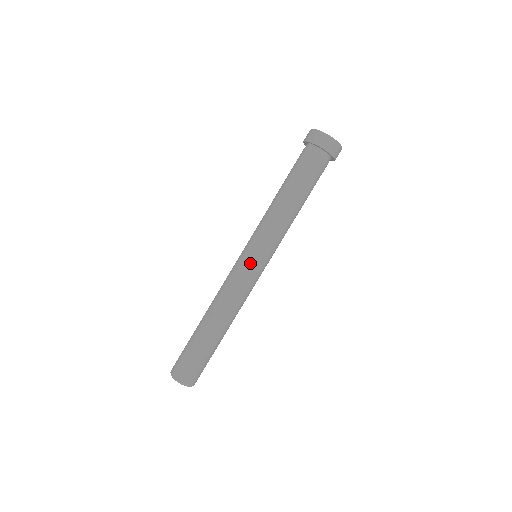
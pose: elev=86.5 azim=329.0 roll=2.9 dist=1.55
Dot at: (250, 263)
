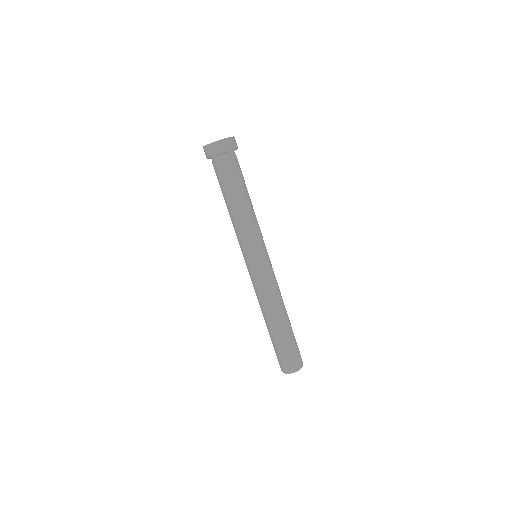
Dot at: (254, 266)
